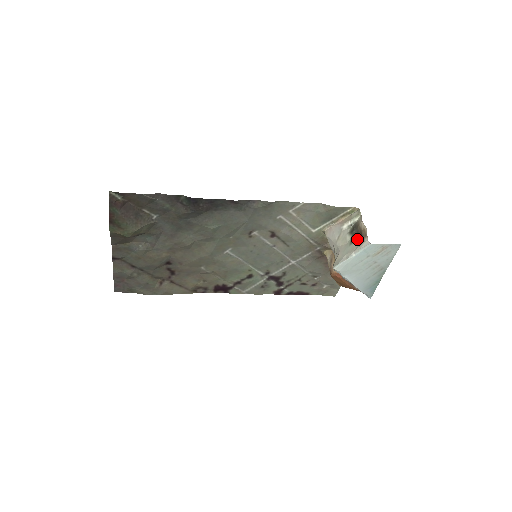
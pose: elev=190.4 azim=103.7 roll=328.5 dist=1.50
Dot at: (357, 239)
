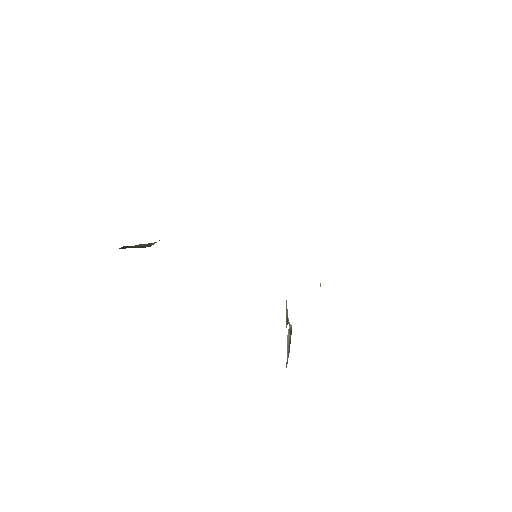
Dot at: (289, 349)
